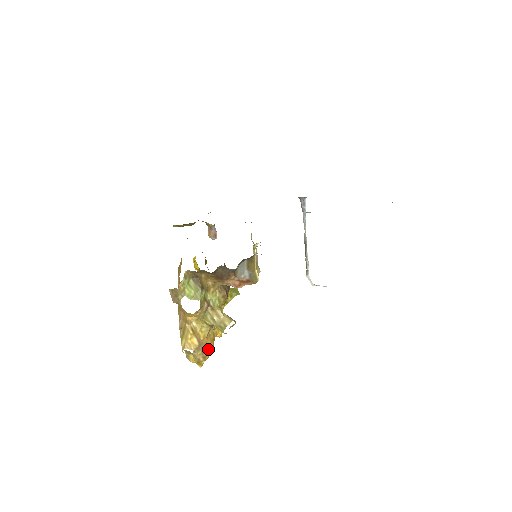
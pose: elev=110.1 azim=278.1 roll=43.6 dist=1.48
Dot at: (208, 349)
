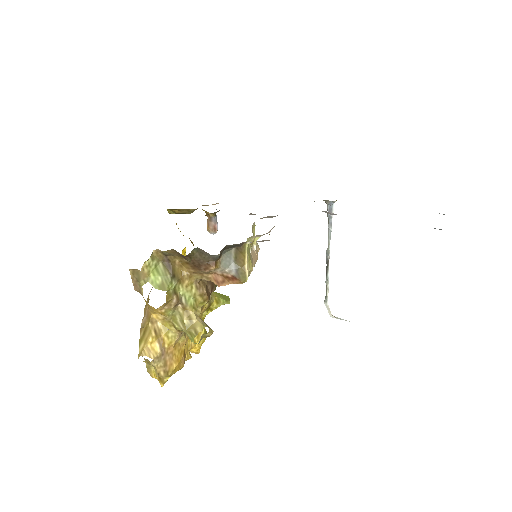
Dot at: (174, 362)
